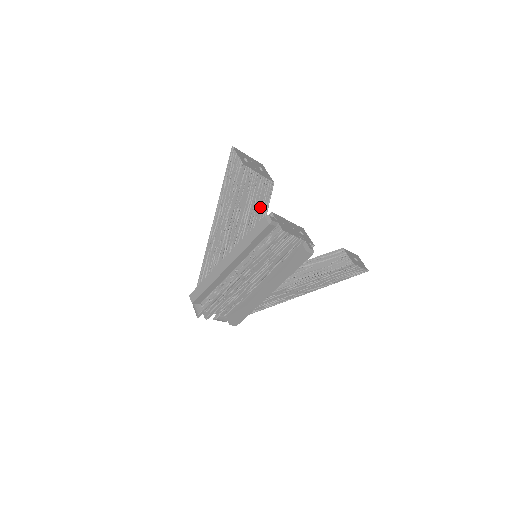
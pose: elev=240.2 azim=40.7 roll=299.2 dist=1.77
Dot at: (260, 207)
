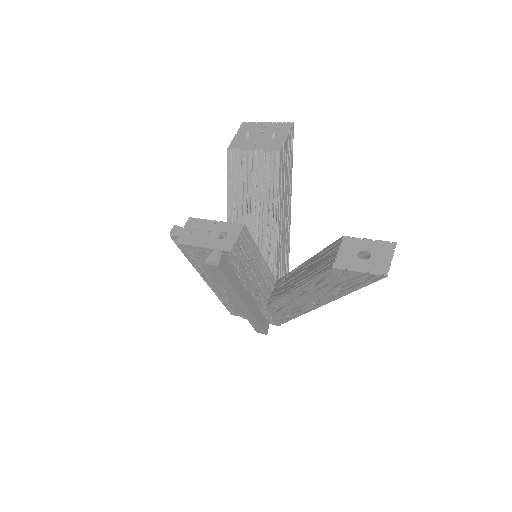
Dot at: (266, 191)
